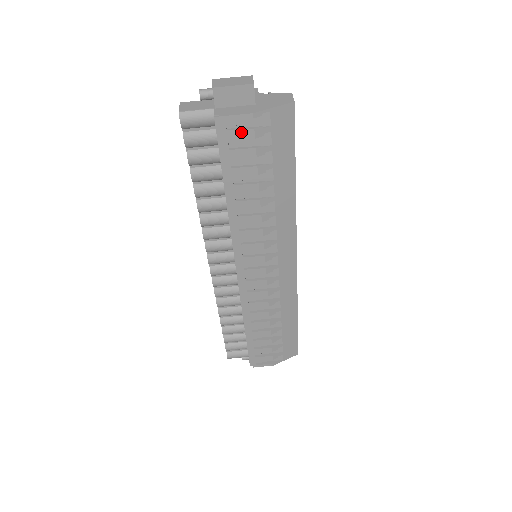
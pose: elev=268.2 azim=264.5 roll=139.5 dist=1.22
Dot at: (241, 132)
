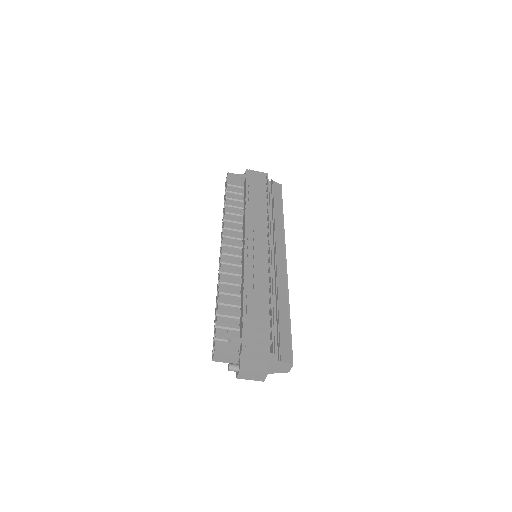
Dot at: occluded
